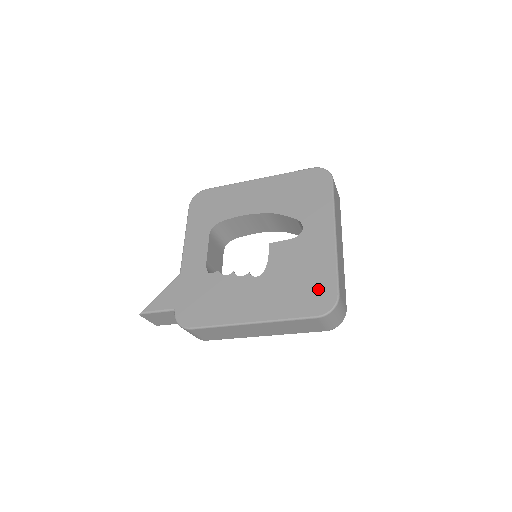
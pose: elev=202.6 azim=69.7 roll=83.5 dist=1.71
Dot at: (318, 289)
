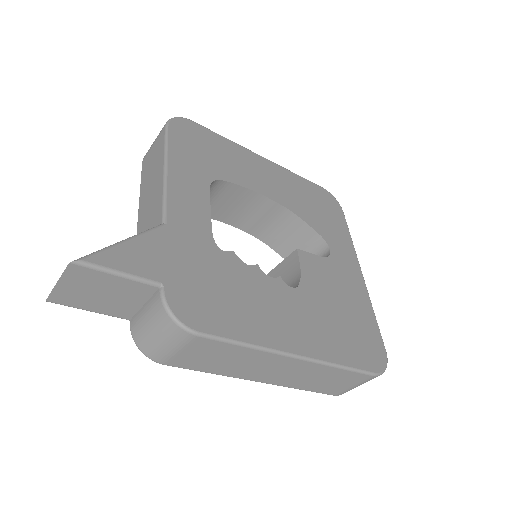
Dot at: (366, 336)
